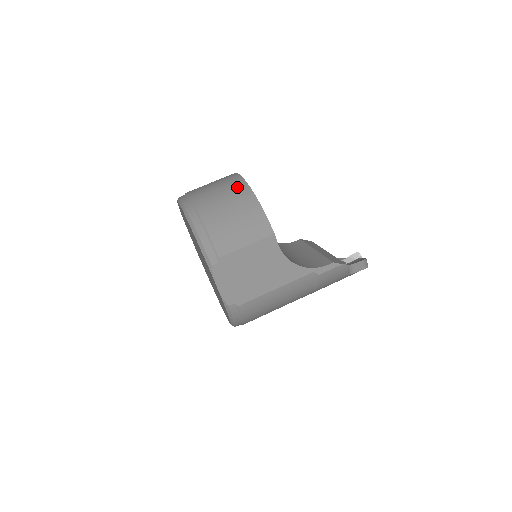
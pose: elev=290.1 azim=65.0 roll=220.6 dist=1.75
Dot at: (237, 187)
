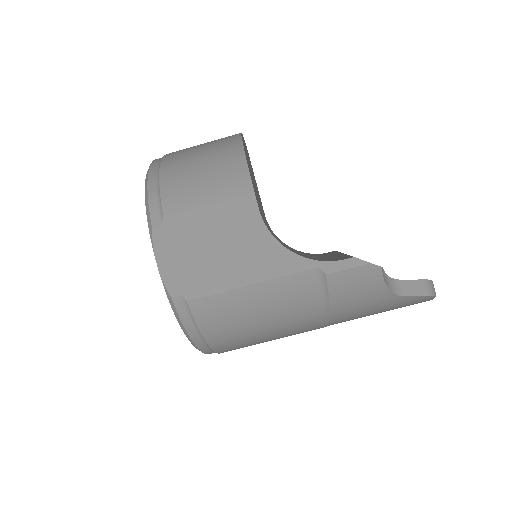
Dot at: (226, 138)
